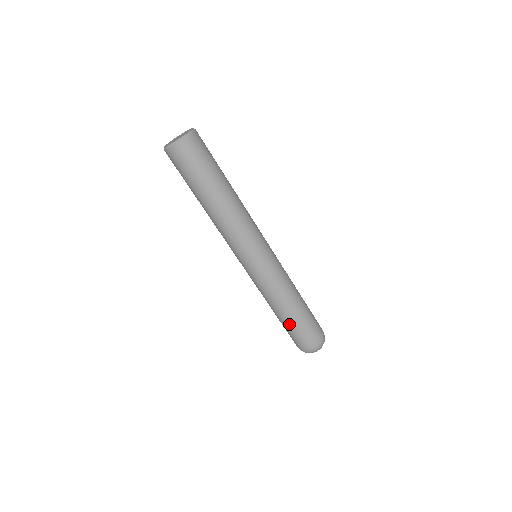
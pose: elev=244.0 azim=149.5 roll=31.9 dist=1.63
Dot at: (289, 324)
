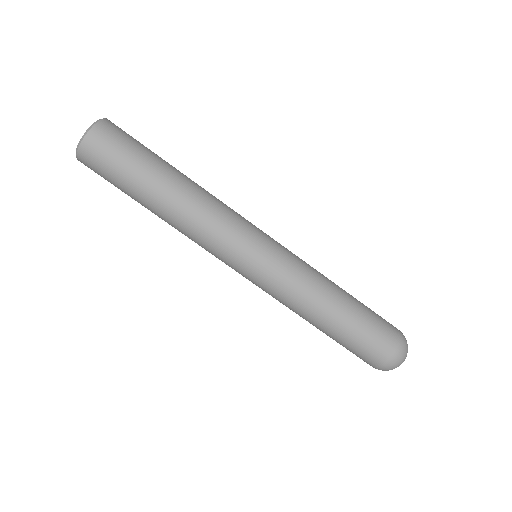
Dot at: occluded
